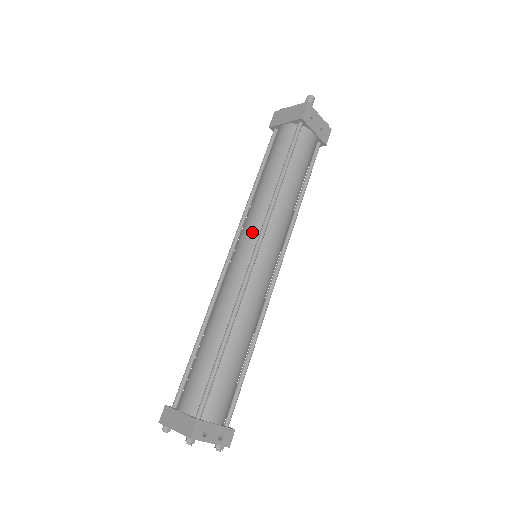
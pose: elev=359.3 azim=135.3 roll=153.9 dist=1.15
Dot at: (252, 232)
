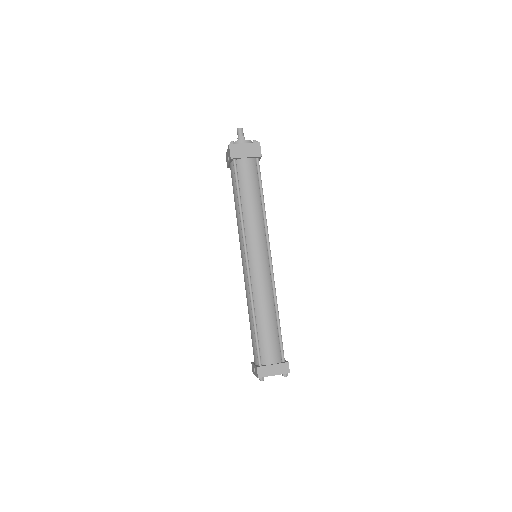
Dot at: (262, 244)
